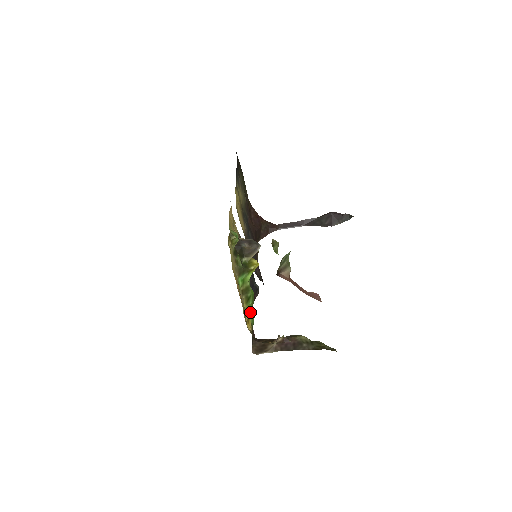
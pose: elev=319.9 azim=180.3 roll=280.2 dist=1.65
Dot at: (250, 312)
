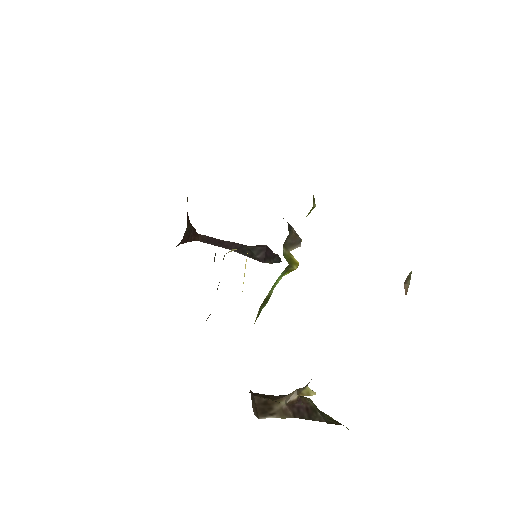
Dot at: occluded
